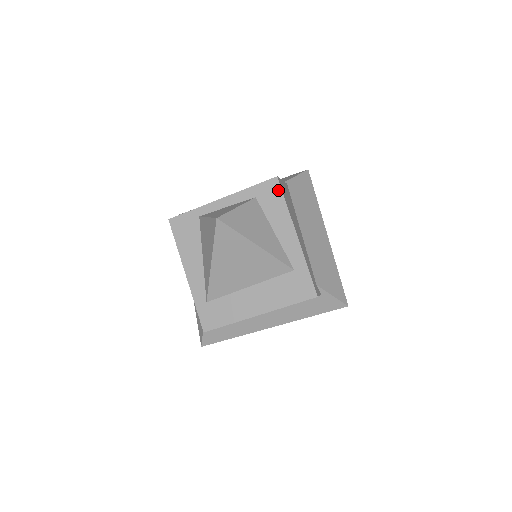
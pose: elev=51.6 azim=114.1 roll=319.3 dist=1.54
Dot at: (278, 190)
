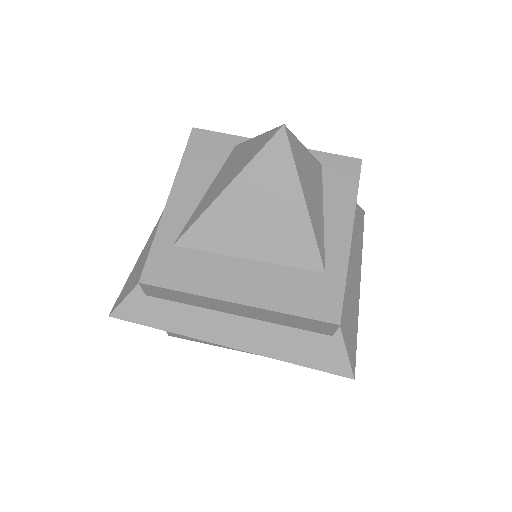
Dot at: (355, 173)
